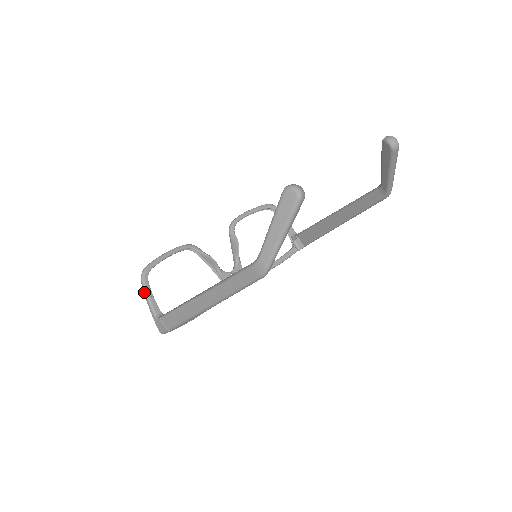
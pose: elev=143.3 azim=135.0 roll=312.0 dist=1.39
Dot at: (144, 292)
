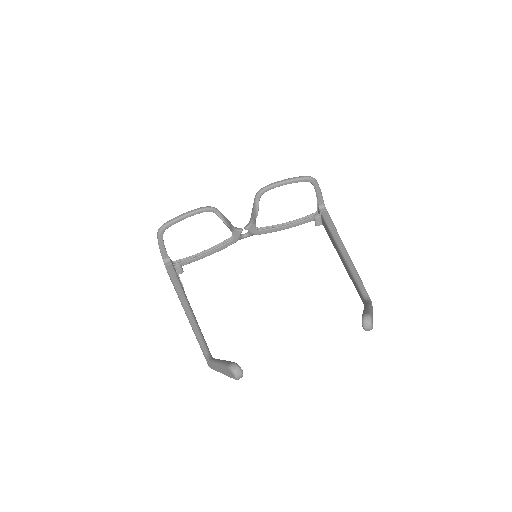
Dot at: (158, 242)
